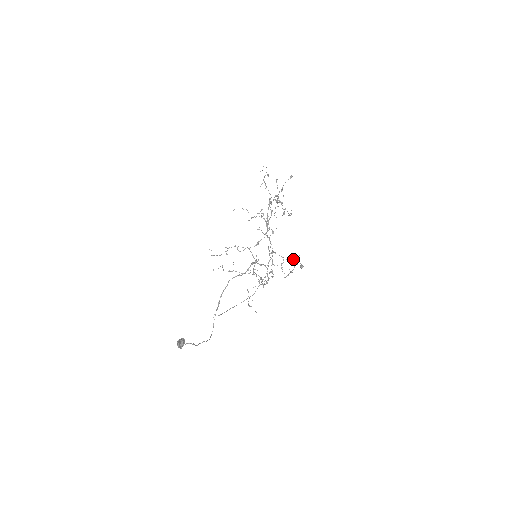
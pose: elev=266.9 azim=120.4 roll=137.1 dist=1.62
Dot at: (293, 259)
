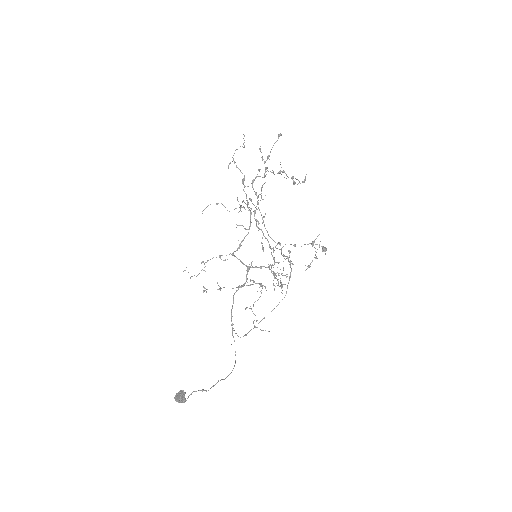
Dot at: (310, 243)
